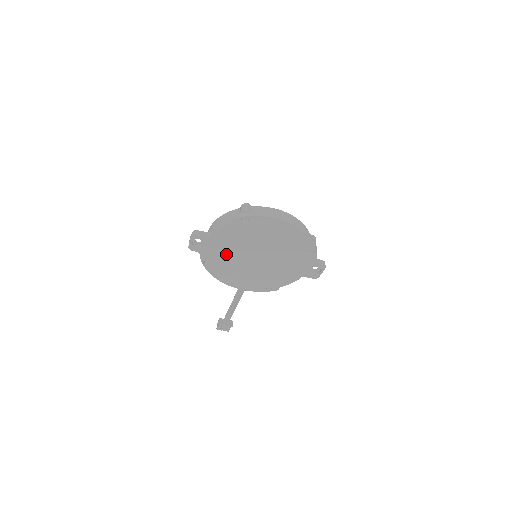
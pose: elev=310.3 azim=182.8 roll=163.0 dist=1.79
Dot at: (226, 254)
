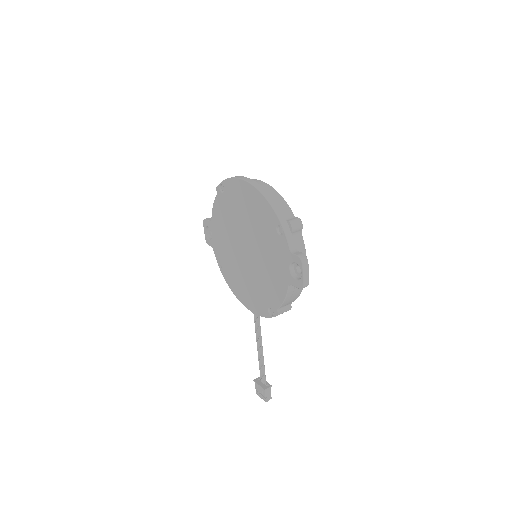
Dot at: (227, 247)
